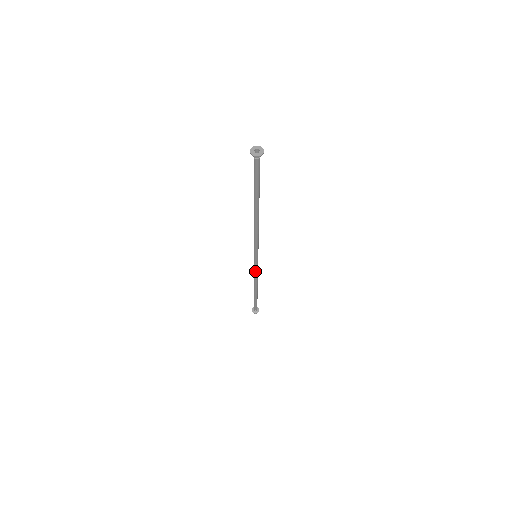
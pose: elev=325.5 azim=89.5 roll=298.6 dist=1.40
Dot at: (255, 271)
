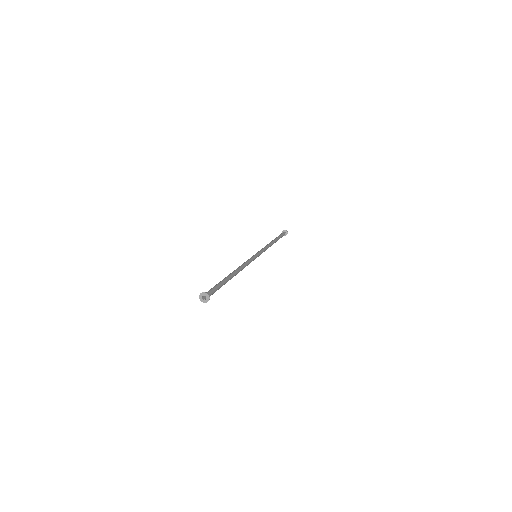
Dot at: occluded
